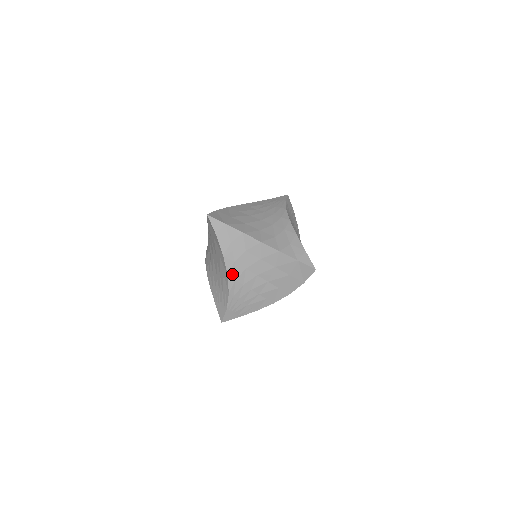
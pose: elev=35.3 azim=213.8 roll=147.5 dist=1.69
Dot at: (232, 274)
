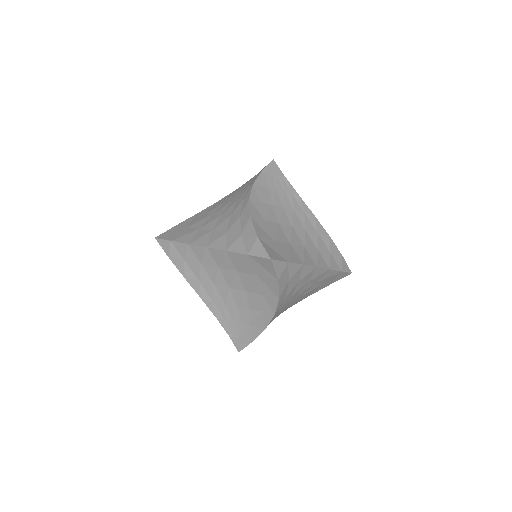
Dot at: (205, 296)
